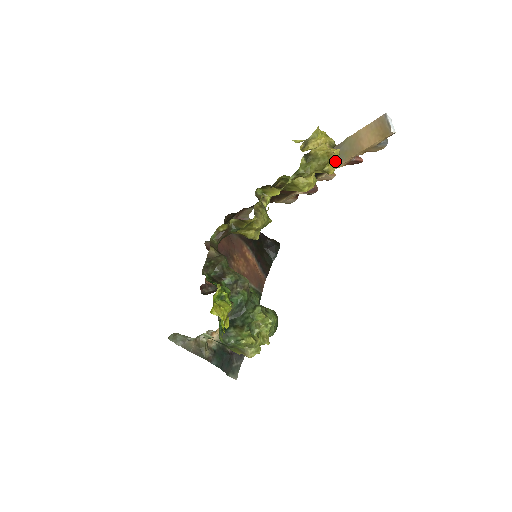
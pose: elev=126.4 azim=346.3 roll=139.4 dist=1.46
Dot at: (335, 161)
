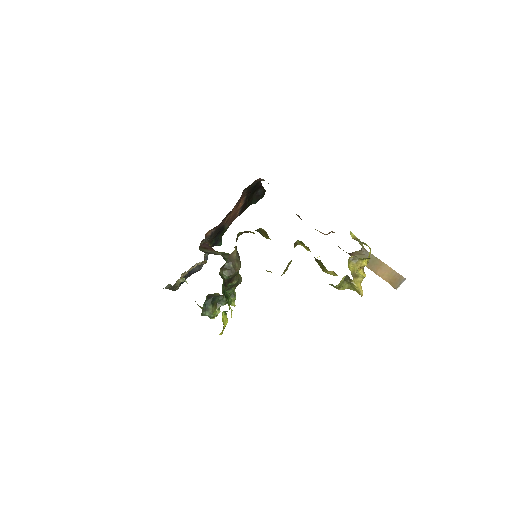
Dot at: occluded
